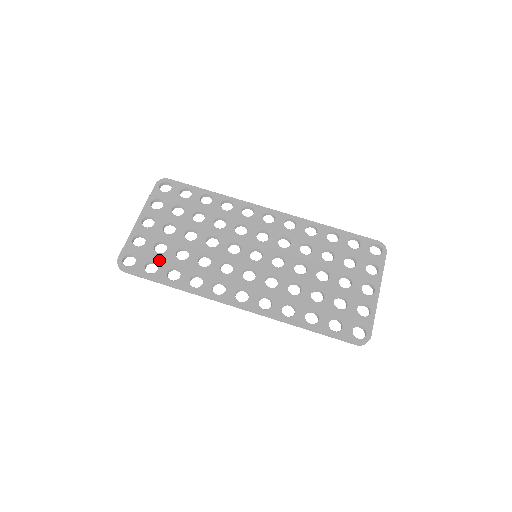
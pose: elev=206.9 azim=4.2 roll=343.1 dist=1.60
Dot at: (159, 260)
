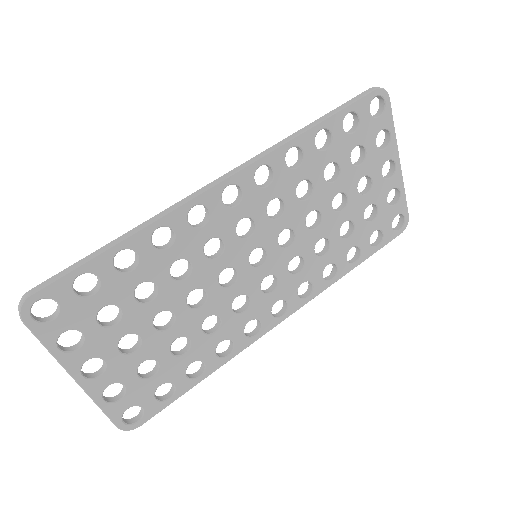
Dot at: (164, 379)
